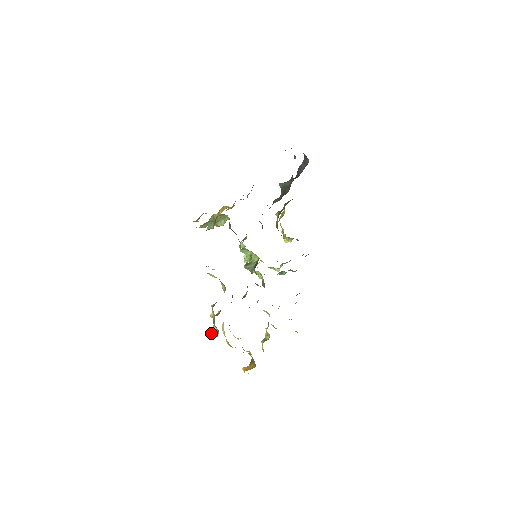
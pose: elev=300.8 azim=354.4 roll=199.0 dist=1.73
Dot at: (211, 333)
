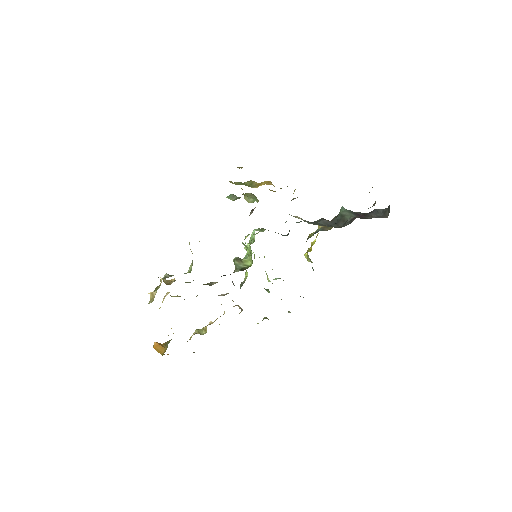
Dot at: (149, 293)
